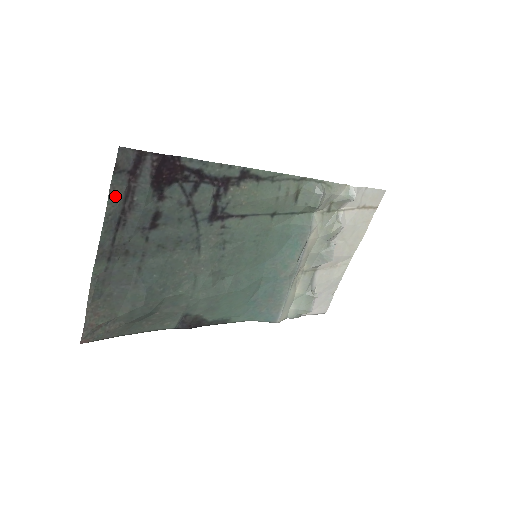
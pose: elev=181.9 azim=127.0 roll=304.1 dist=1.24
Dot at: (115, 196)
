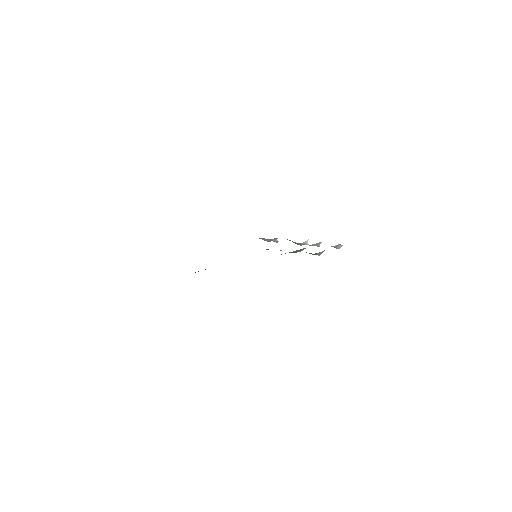
Dot at: occluded
